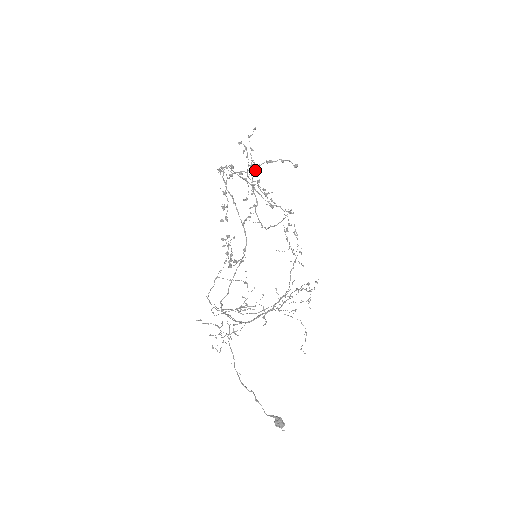
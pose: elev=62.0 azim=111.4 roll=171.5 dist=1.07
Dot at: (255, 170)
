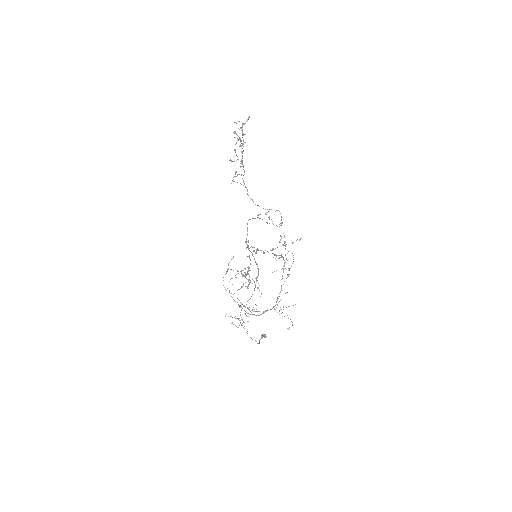
Dot at: occluded
